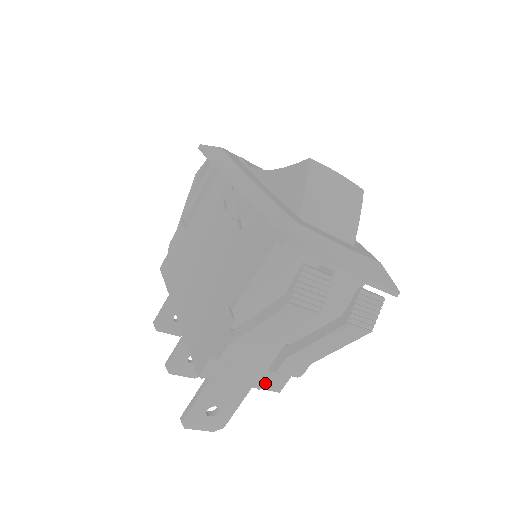
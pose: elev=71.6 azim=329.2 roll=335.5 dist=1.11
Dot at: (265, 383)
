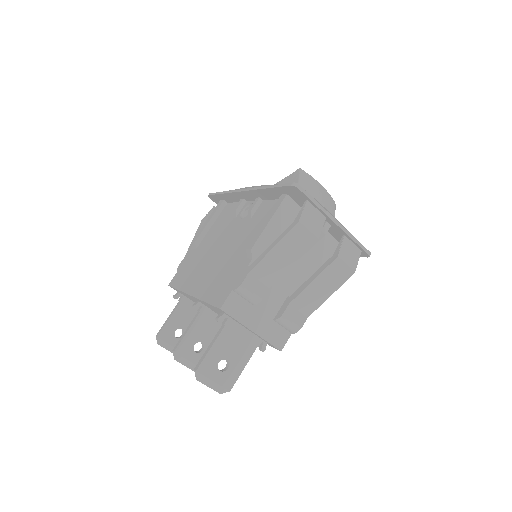
Dot at: (270, 335)
